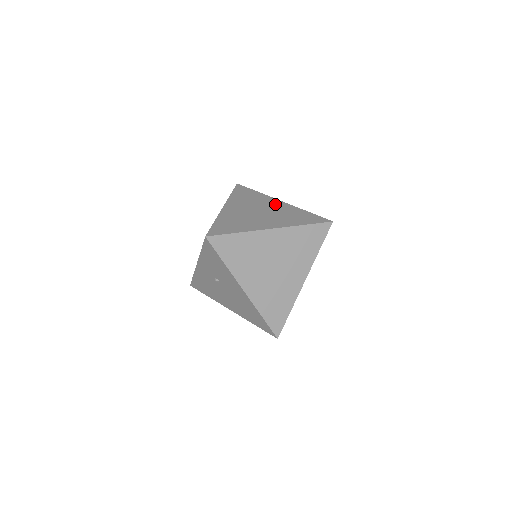
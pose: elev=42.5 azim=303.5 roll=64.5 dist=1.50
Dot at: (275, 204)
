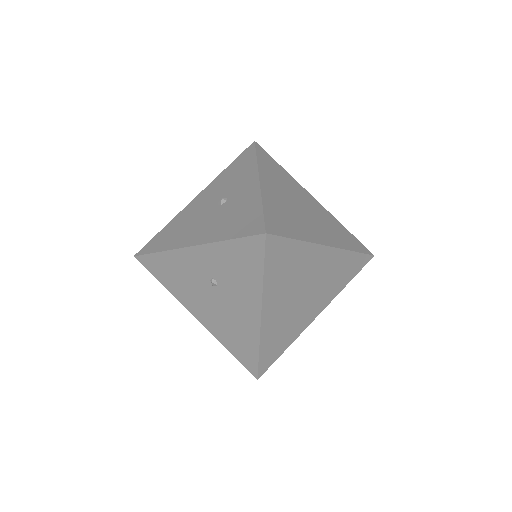
Dot at: (311, 200)
